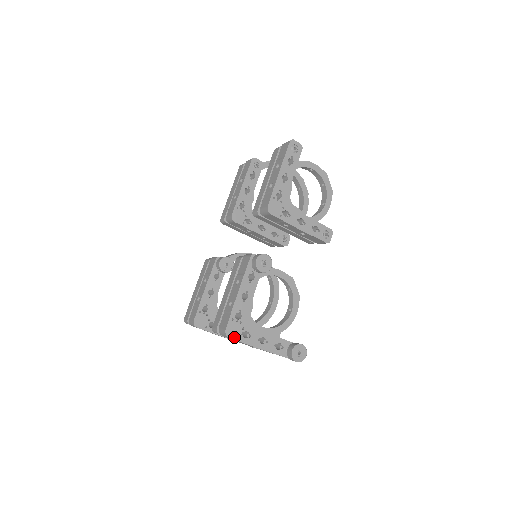
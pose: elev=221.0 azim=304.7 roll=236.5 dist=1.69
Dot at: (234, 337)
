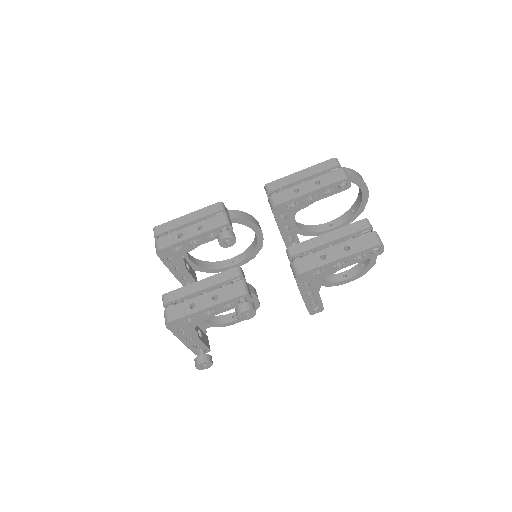
Dot at: (171, 328)
